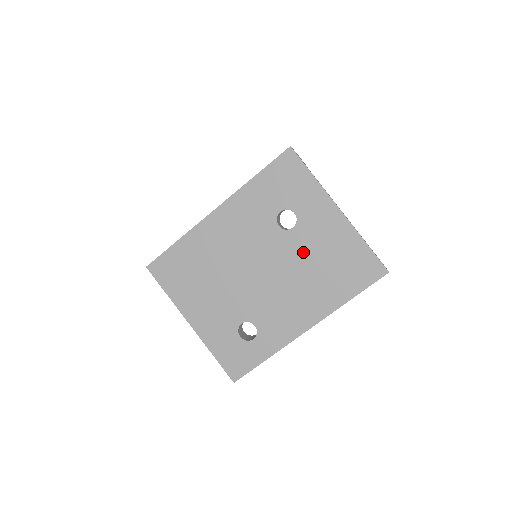
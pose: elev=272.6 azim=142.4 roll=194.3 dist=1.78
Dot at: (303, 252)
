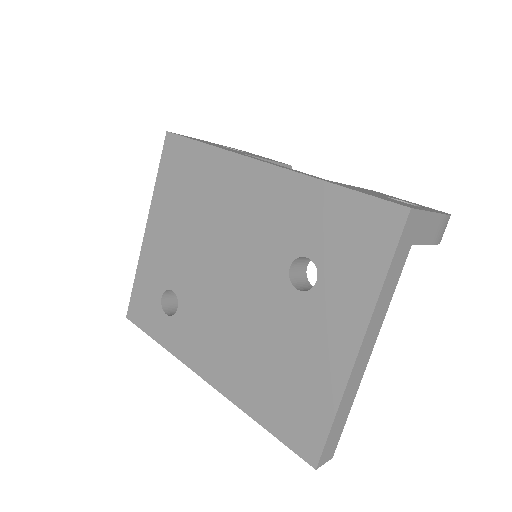
Dot at: (277, 324)
